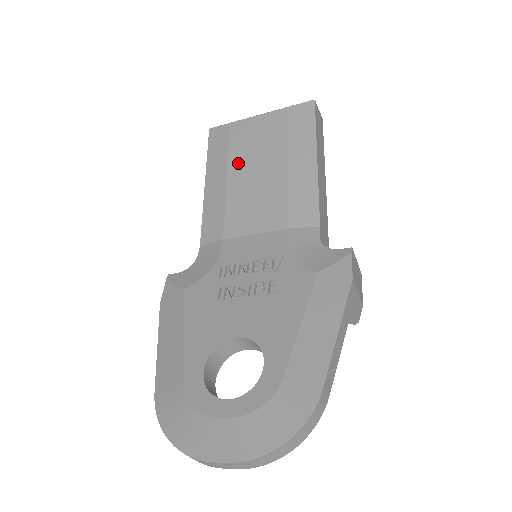
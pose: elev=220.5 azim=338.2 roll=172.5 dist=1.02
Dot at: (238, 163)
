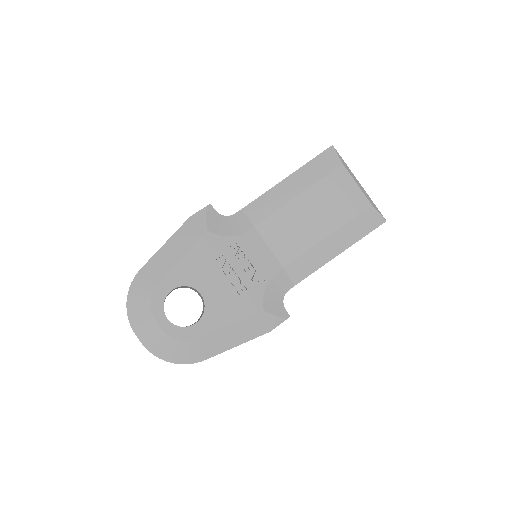
Dot at: (313, 196)
